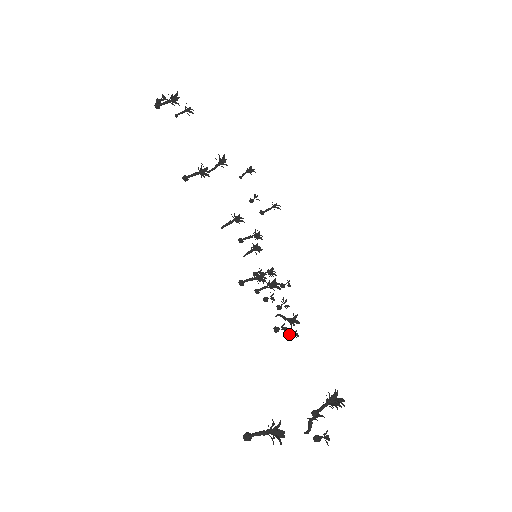
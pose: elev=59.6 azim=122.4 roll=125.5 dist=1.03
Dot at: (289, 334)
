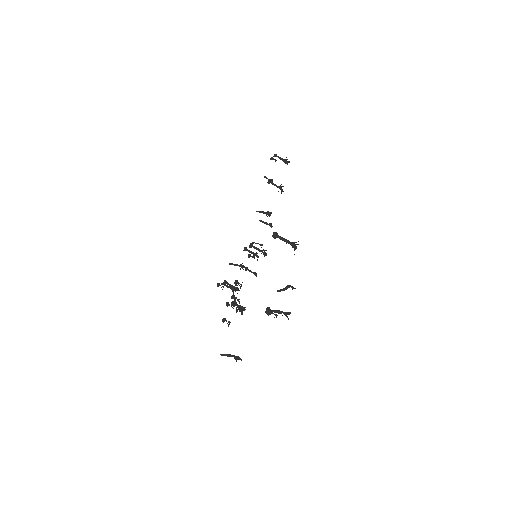
Dot at: (225, 318)
